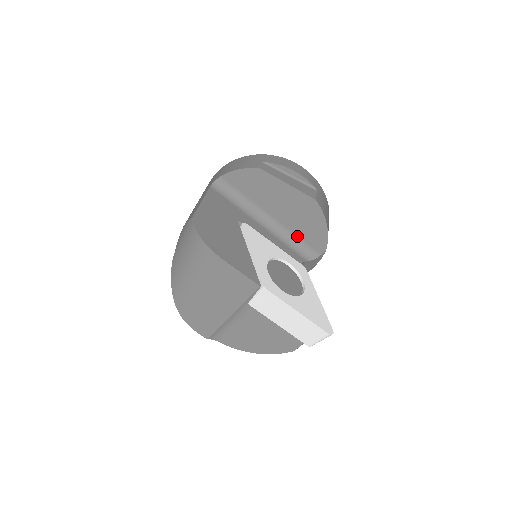
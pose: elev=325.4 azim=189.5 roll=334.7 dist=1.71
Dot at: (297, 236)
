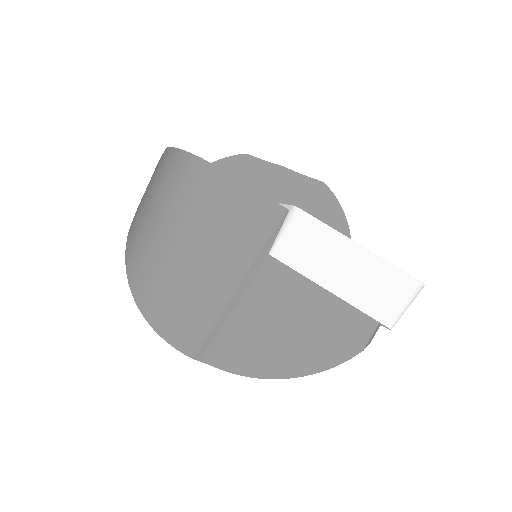
Dot at: occluded
